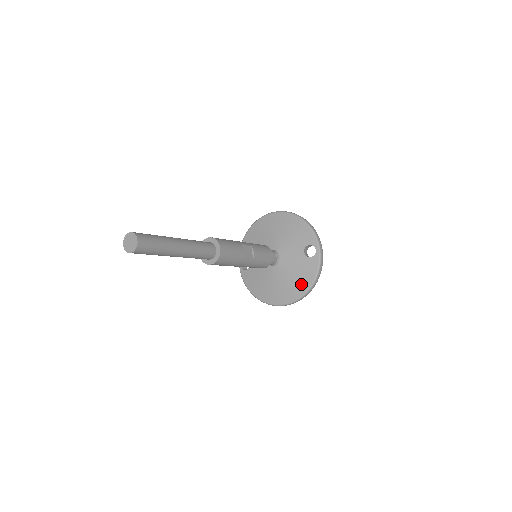
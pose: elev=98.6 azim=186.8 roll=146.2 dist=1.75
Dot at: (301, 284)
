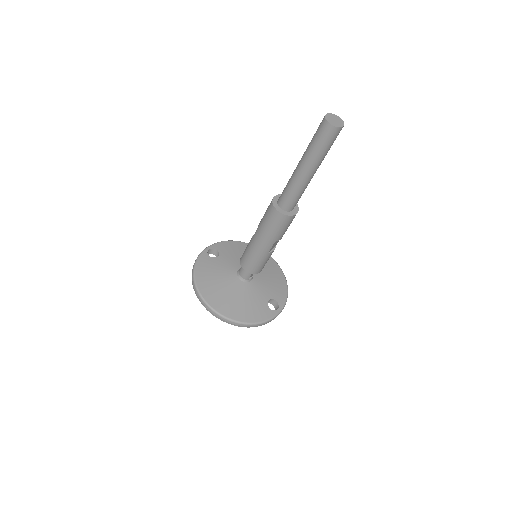
Dot at: (244, 313)
